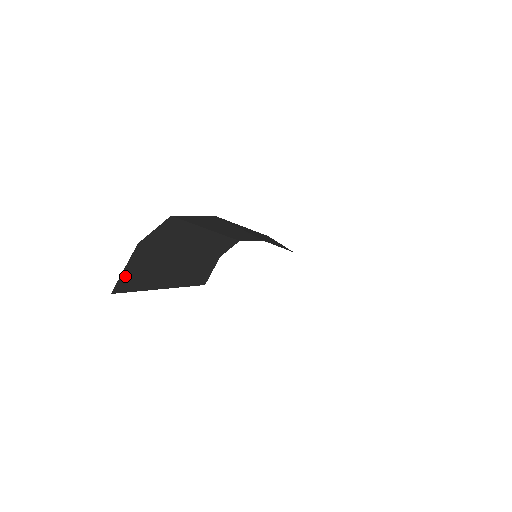
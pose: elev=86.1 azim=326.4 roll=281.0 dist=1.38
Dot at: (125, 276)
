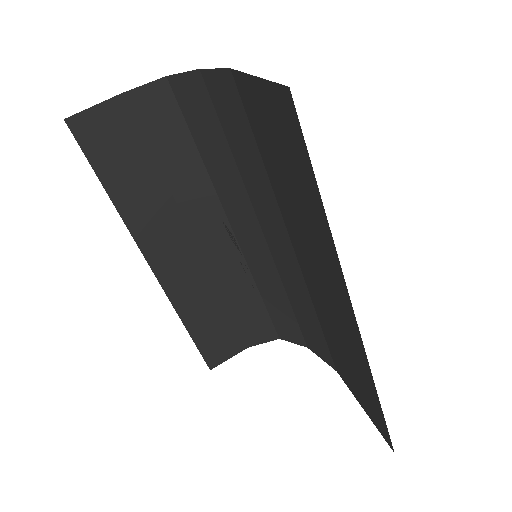
Dot at: (91, 122)
